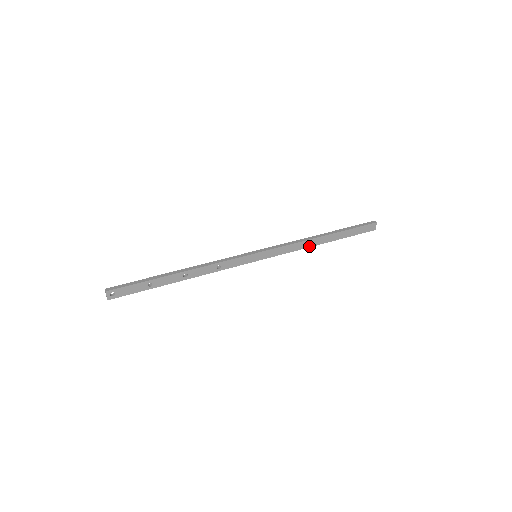
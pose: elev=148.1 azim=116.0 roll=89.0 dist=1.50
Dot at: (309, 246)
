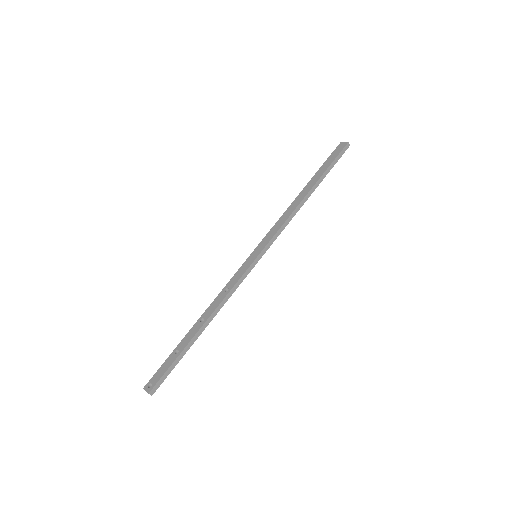
Dot at: occluded
